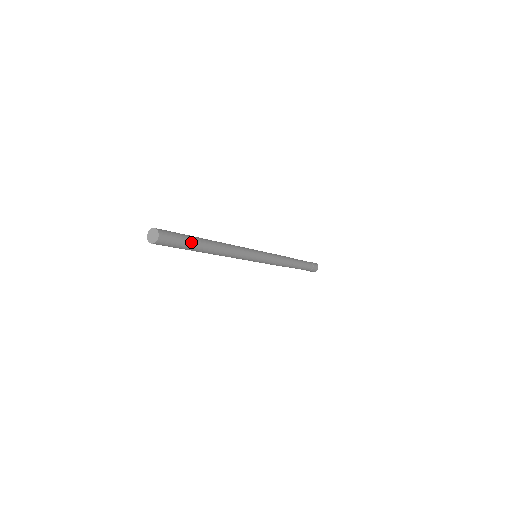
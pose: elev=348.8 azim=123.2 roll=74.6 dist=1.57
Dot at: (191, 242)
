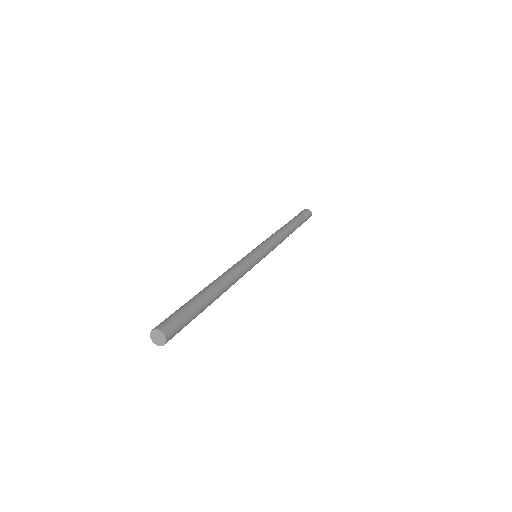
Dot at: (197, 310)
